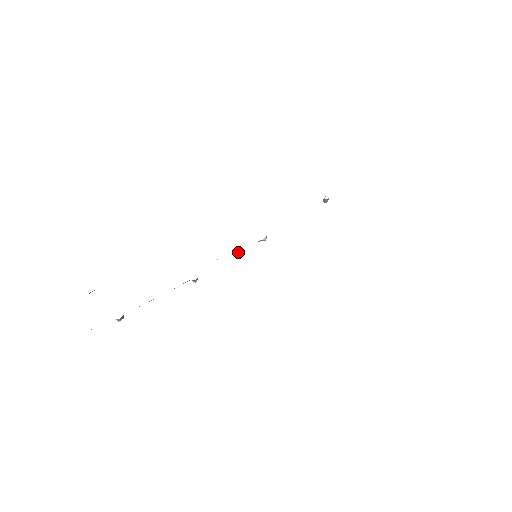
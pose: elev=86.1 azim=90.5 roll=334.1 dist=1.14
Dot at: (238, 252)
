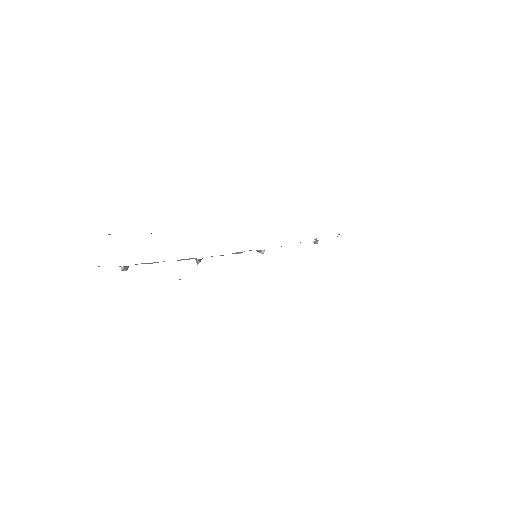
Dot at: (240, 252)
